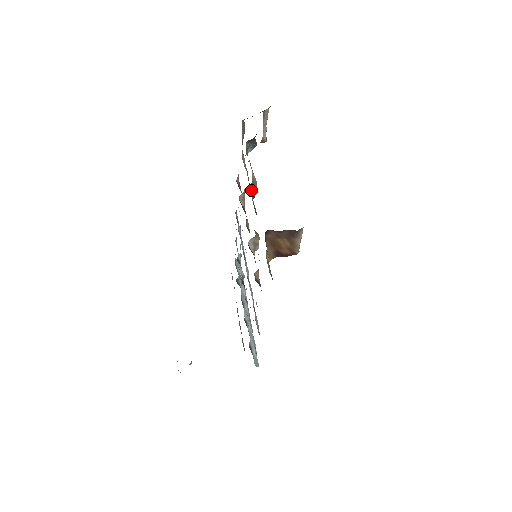
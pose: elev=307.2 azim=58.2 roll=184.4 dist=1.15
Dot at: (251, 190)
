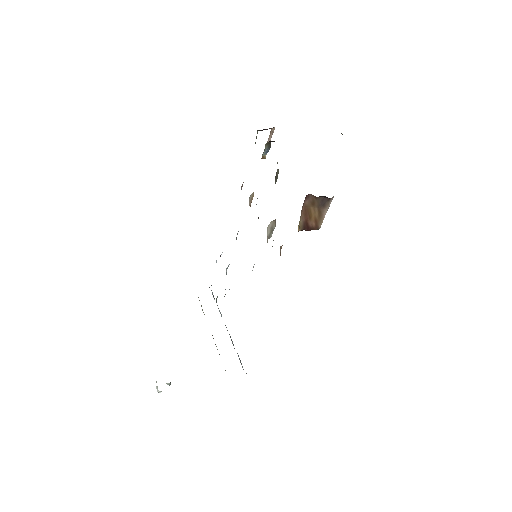
Dot at: (275, 178)
